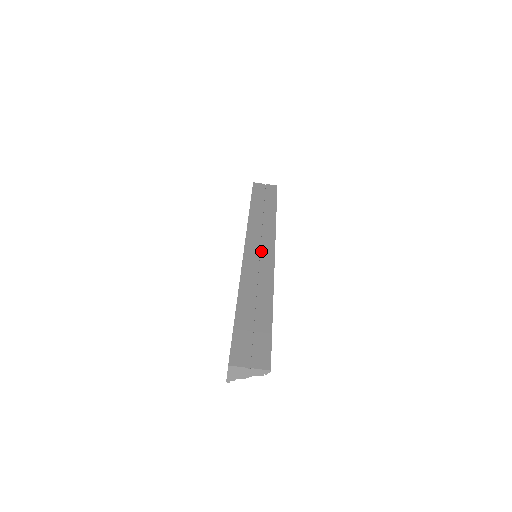
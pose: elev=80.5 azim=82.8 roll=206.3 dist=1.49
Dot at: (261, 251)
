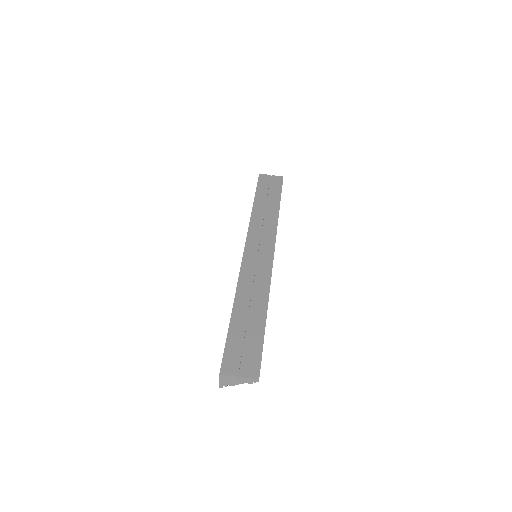
Dot at: (261, 252)
